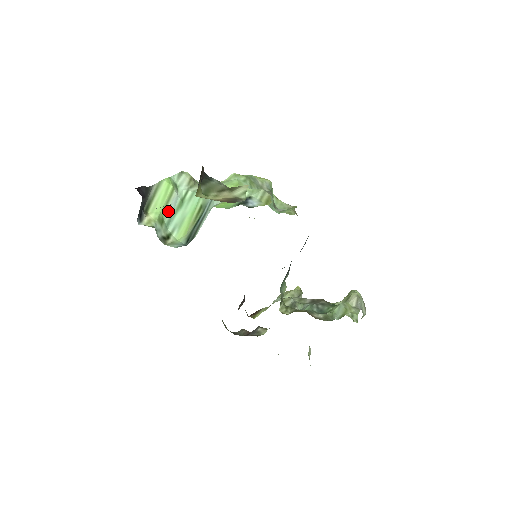
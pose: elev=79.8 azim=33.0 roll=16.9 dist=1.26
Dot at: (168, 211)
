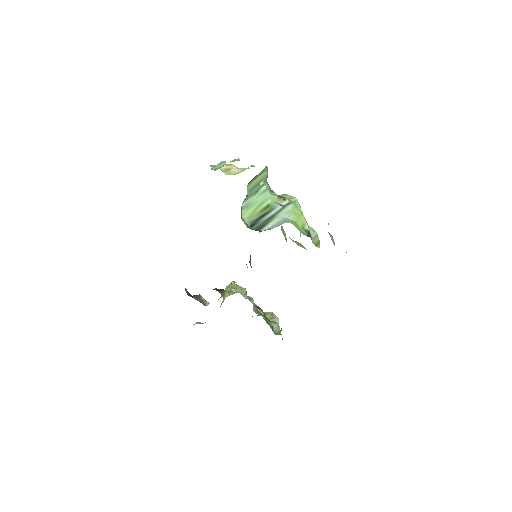
Dot at: (251, 192)
